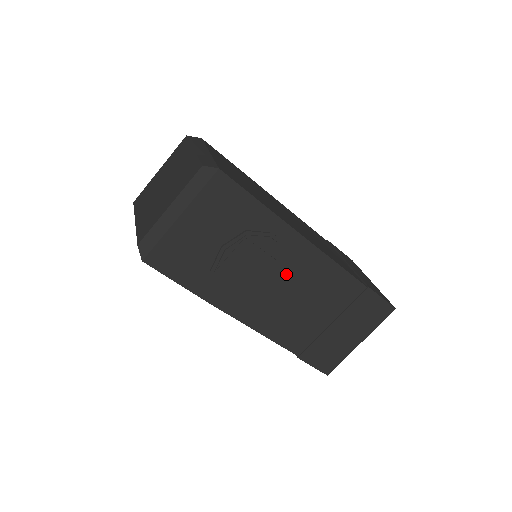
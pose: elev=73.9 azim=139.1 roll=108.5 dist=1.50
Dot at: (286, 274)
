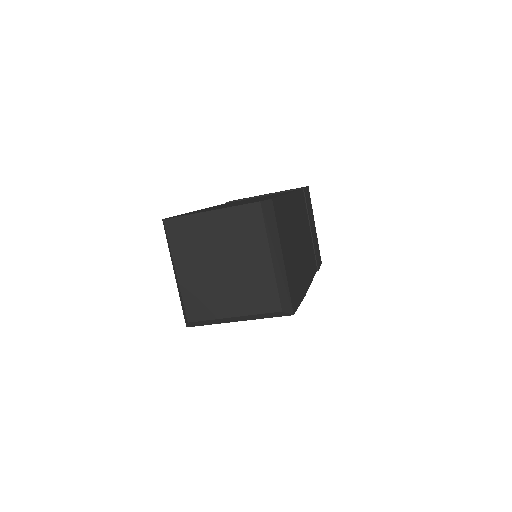
Dot at: occluded
